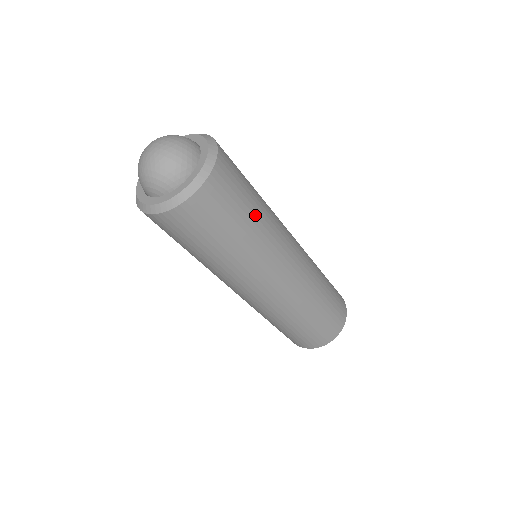
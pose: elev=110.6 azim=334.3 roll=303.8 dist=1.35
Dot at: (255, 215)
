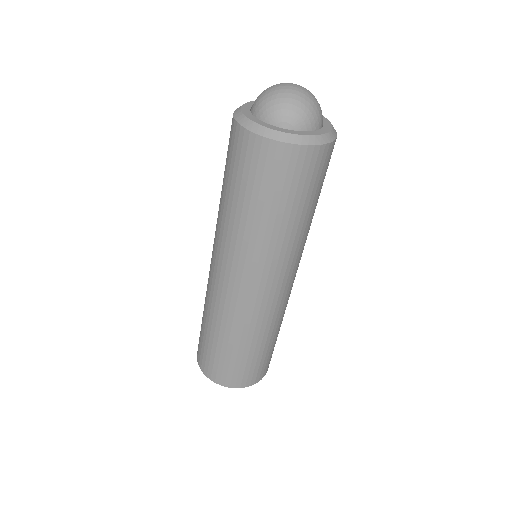
Dot at: occluded
